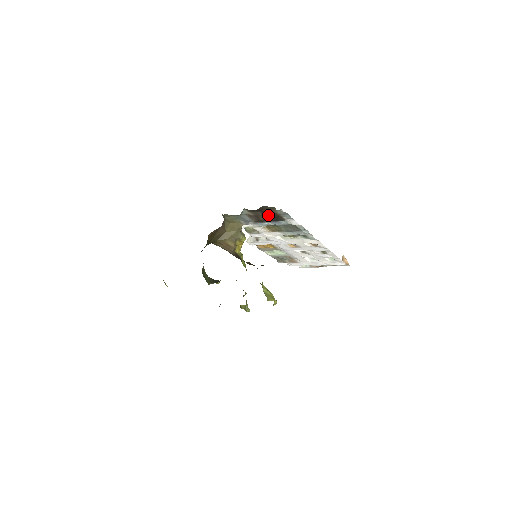
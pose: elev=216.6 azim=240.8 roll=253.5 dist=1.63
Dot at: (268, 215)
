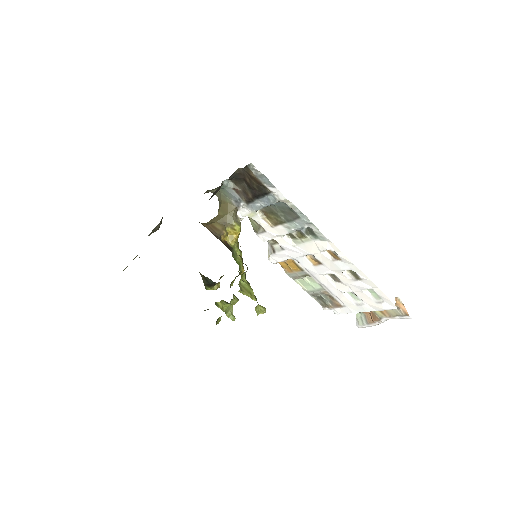
Dot at: (251, 185)
